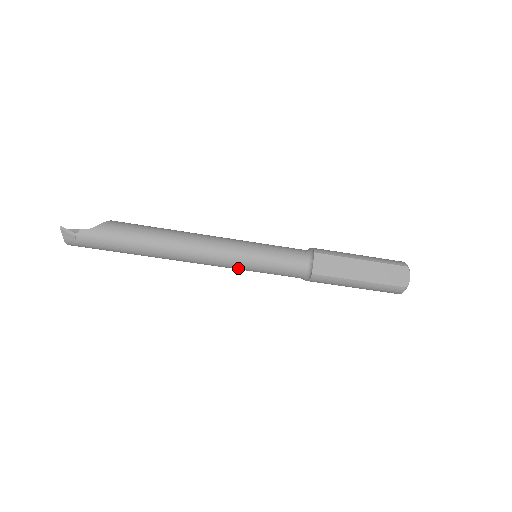
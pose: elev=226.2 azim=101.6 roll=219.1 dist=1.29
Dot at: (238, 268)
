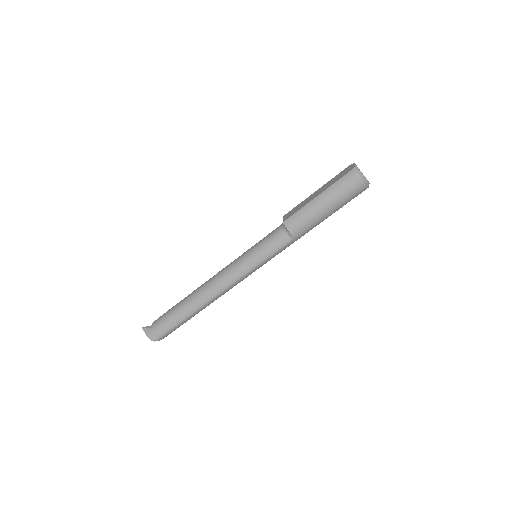
Dot at: (244, 268)
